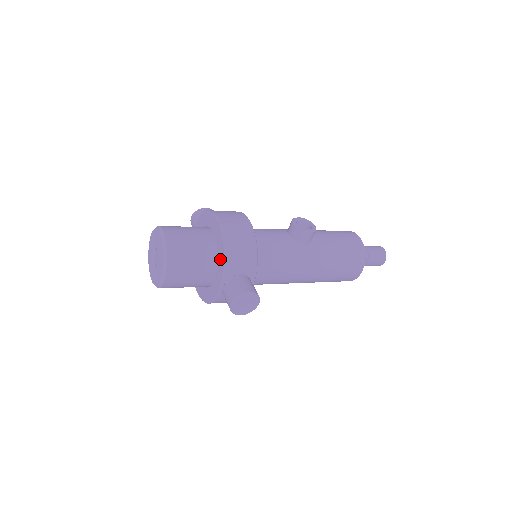
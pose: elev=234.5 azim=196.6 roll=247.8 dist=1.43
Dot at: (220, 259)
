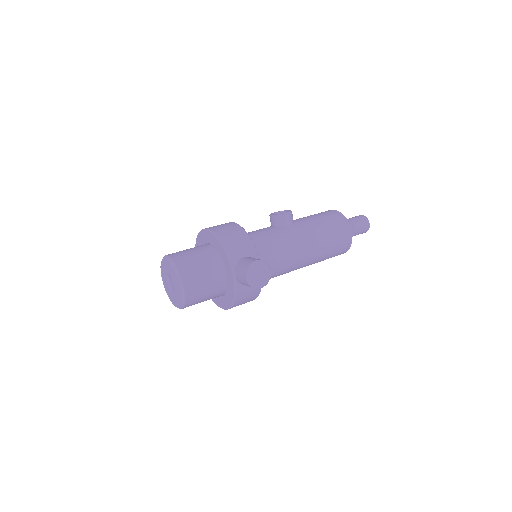
Dot at: (222, 254)
